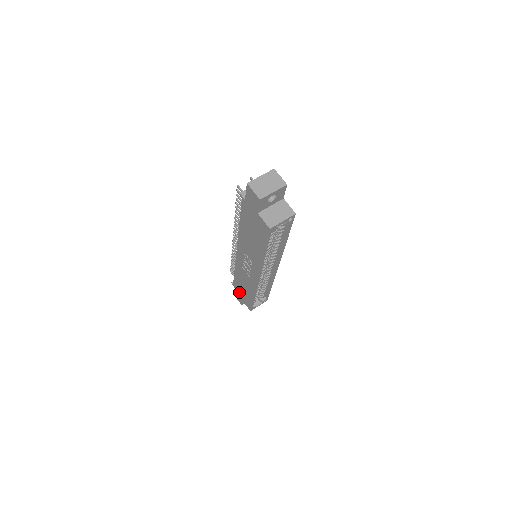
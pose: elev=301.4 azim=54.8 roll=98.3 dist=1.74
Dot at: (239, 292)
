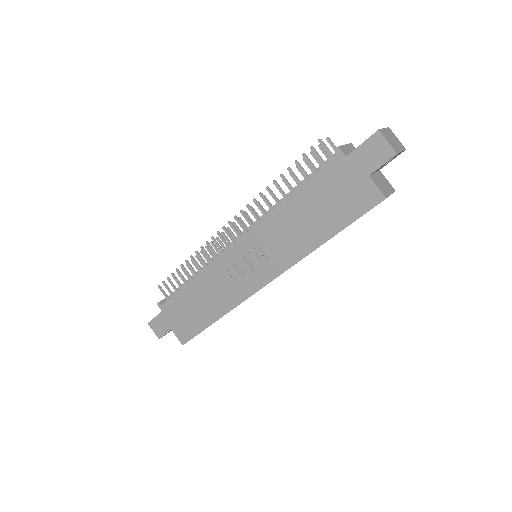
Dot at: (172, 316)
